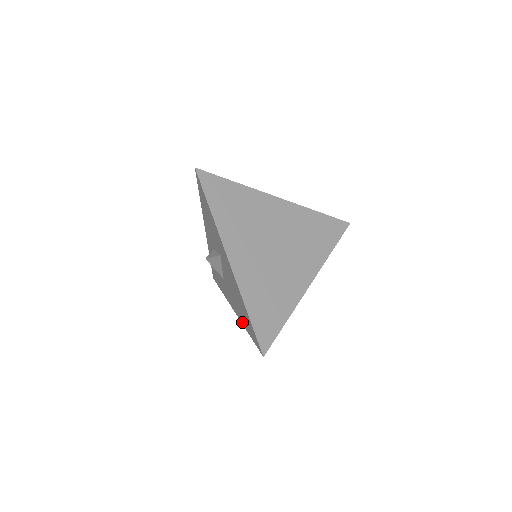
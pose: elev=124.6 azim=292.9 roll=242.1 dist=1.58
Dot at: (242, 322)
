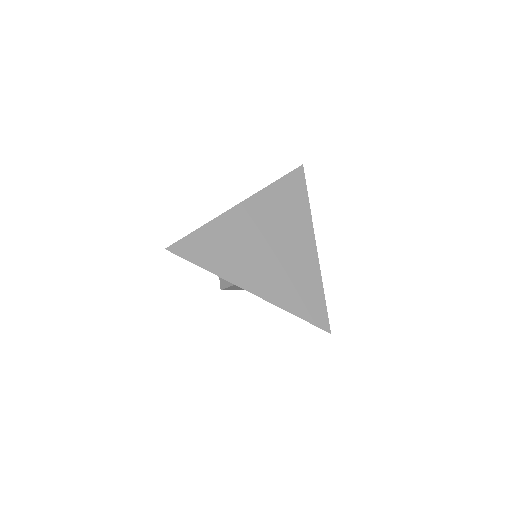
Dot at: occluded
